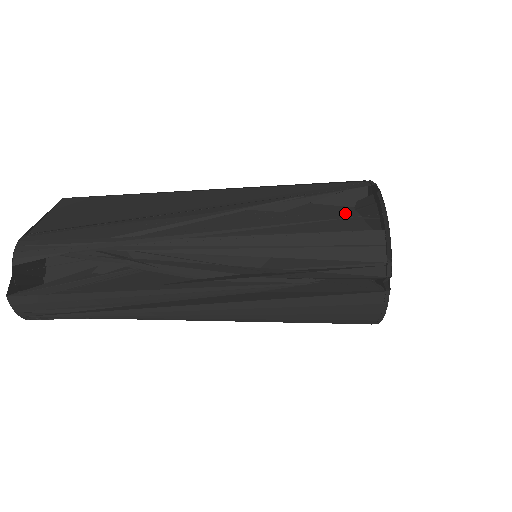
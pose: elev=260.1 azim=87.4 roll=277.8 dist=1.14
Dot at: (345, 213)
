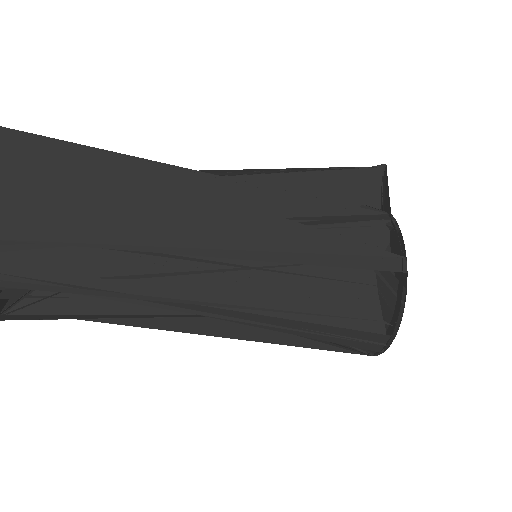
Dot at: (363, 275)
